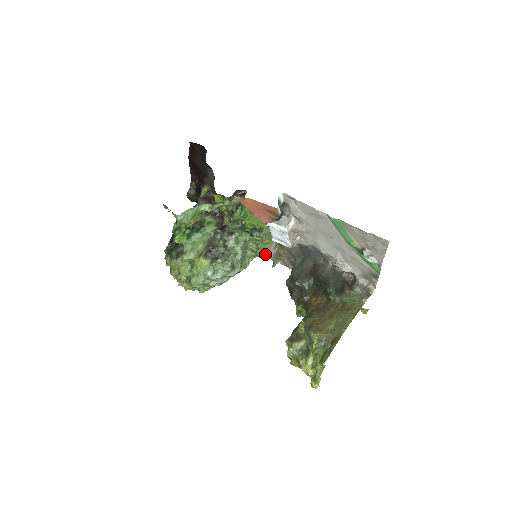
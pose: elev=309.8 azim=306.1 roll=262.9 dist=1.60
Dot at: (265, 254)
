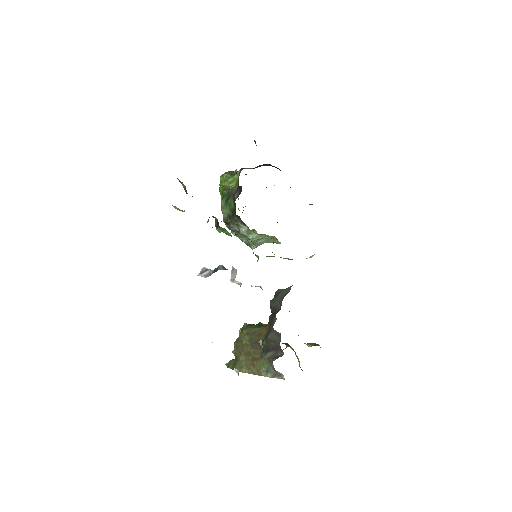
Dot at: occluded
